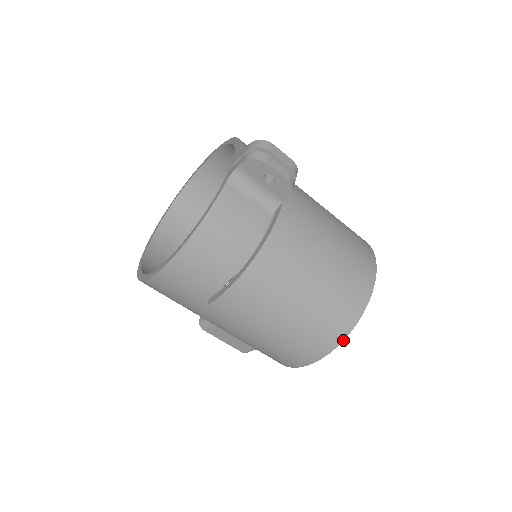
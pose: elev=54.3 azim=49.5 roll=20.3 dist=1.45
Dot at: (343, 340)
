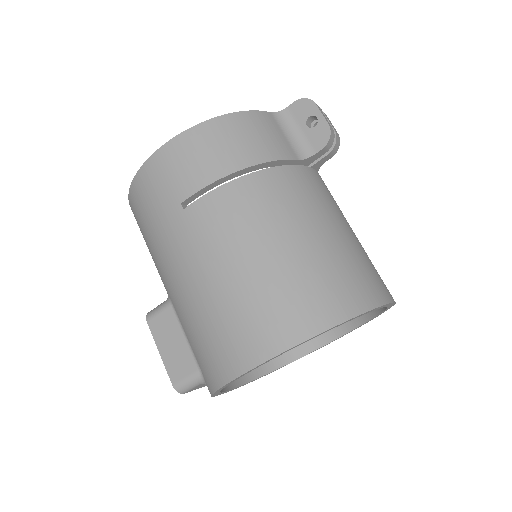
Dot at: (326, 330)
